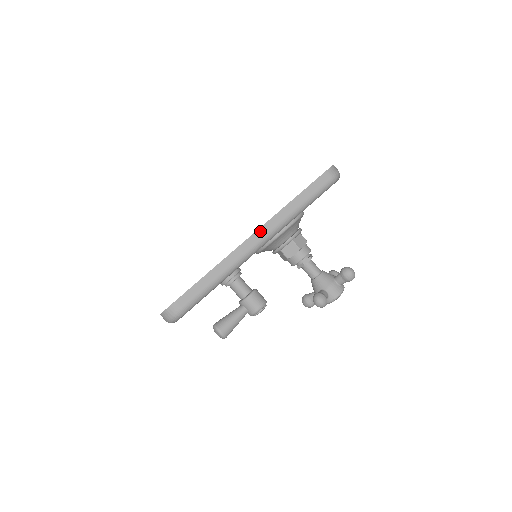
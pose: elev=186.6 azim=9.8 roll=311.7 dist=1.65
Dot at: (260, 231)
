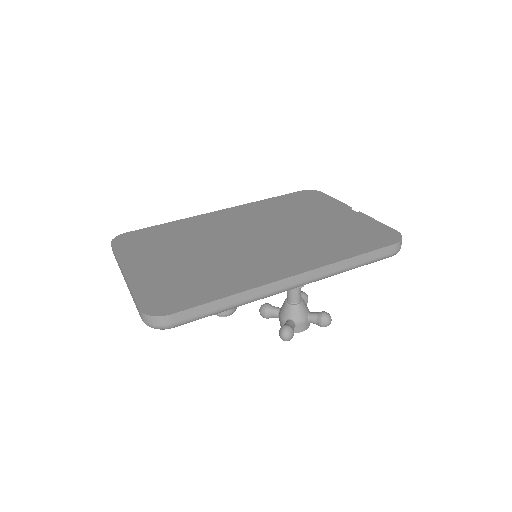
Dot at: (301, 276)
